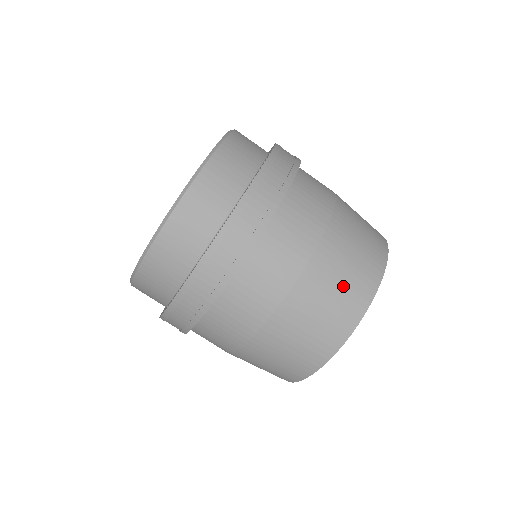
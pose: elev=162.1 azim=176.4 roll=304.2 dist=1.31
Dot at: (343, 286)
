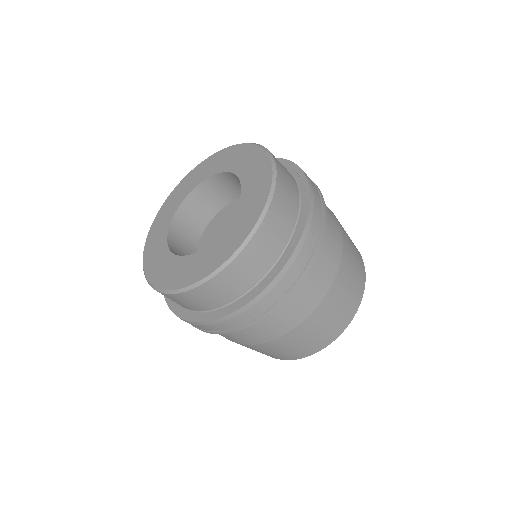
Dot at: (310, 341)
